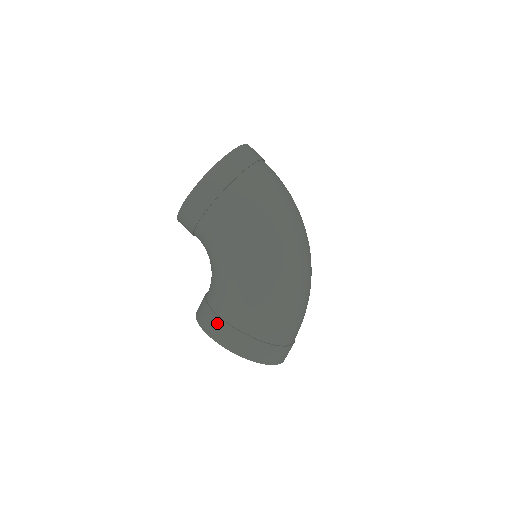
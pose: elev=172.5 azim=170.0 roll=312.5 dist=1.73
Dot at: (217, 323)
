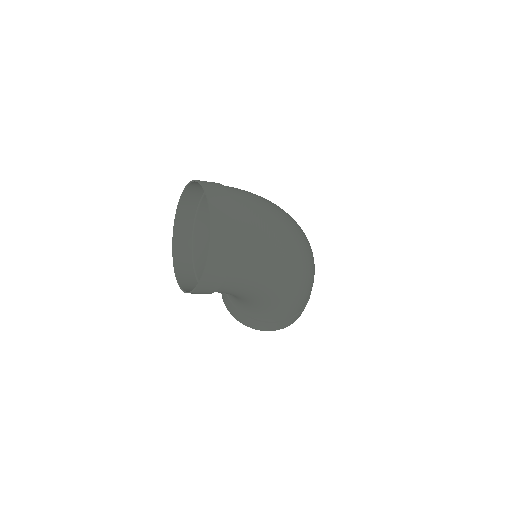
Dot at: (257, 323)
